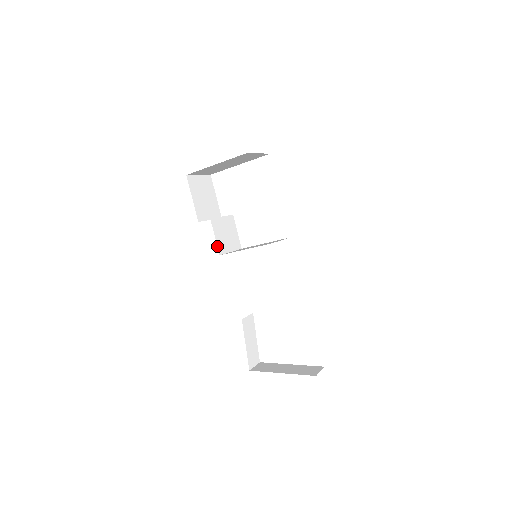
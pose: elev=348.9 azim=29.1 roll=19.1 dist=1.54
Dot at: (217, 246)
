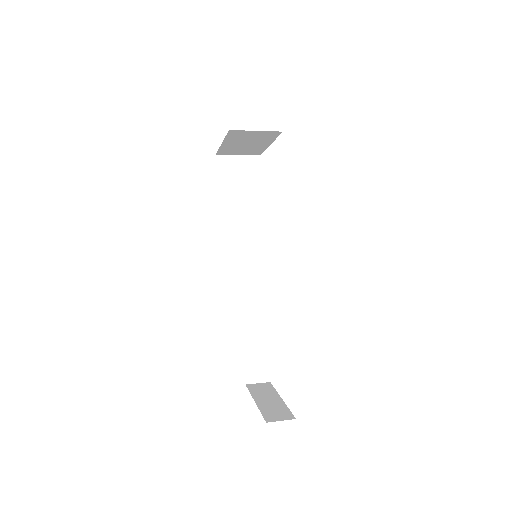
Dot at: (221, 236)
